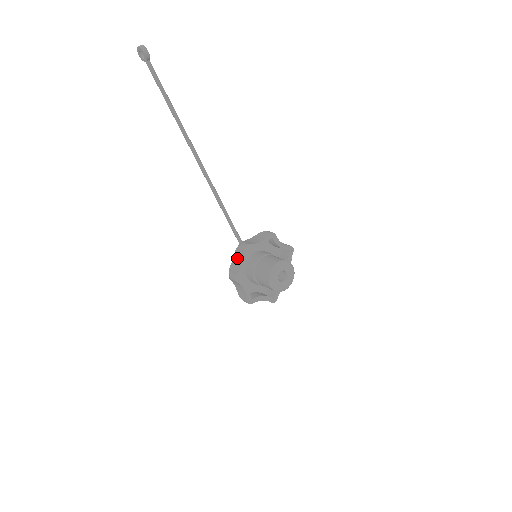
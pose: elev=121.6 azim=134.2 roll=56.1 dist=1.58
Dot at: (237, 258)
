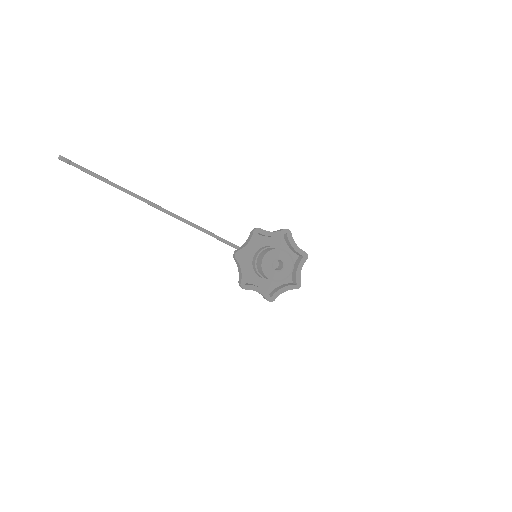
Dot at: (238, 267)
